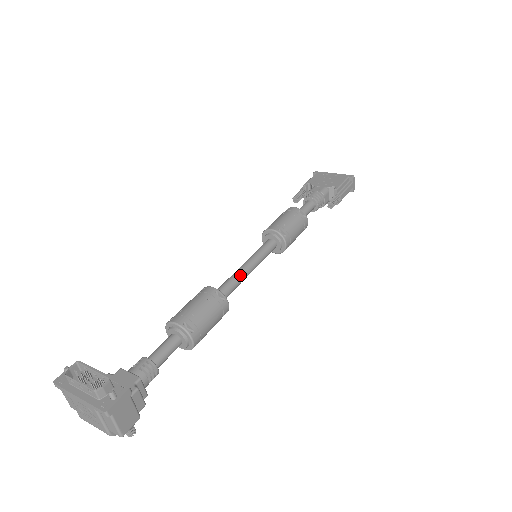
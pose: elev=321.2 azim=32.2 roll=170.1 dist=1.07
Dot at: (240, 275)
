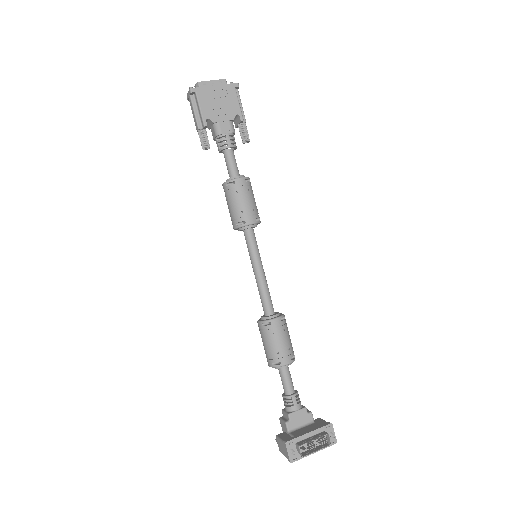
Dot at: (267, 285)
